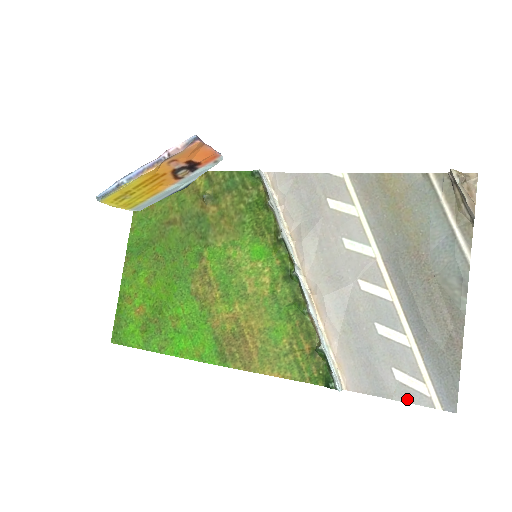
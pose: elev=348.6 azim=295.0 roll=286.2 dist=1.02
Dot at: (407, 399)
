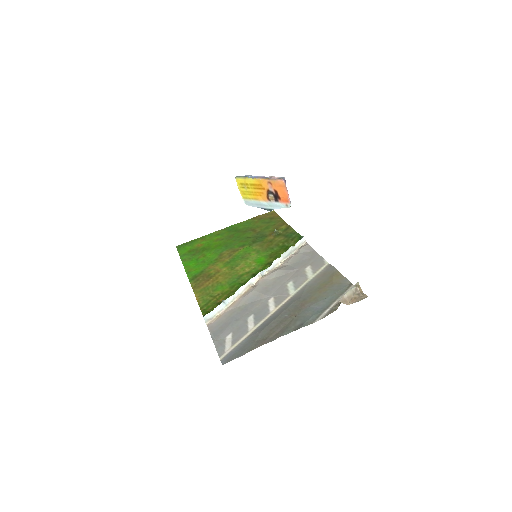
Dot at: (217, 346)
